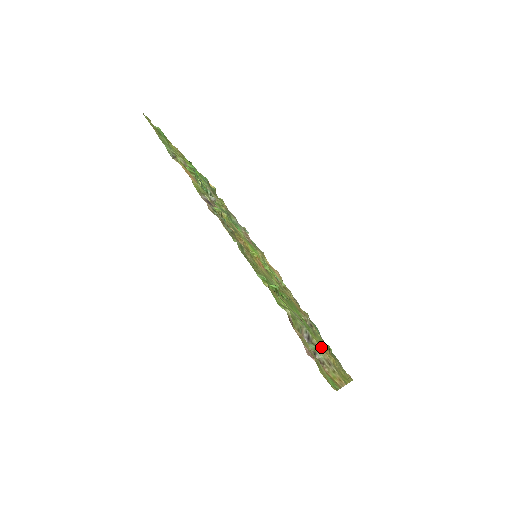
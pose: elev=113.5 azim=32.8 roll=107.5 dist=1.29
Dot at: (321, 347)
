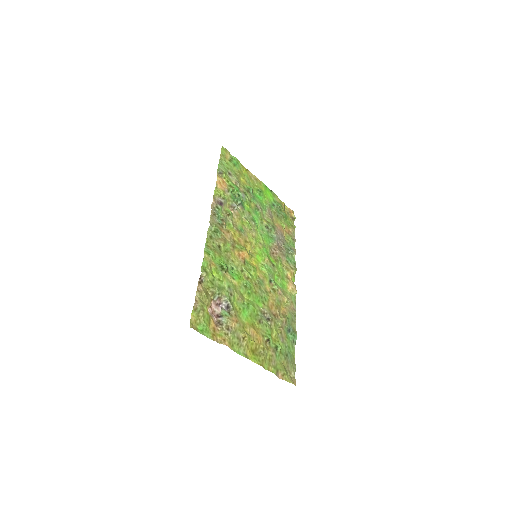
Dot at: (235, 319)
